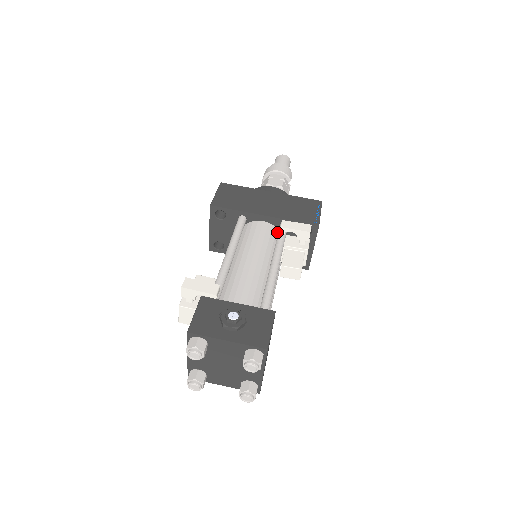
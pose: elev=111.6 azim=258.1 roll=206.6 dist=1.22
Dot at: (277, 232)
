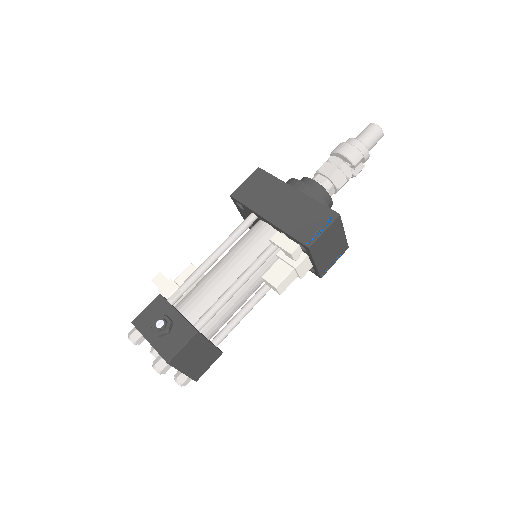
Dot at: occluded
